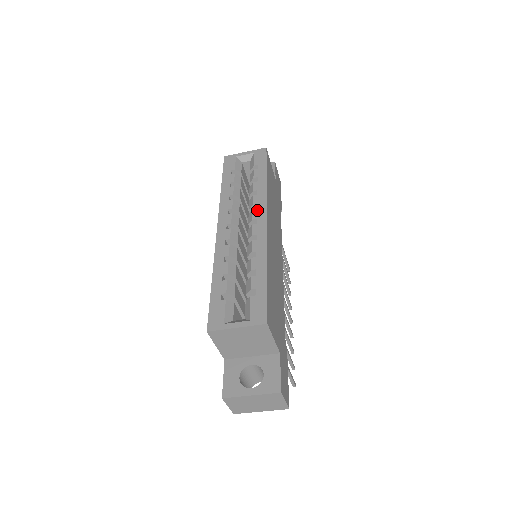
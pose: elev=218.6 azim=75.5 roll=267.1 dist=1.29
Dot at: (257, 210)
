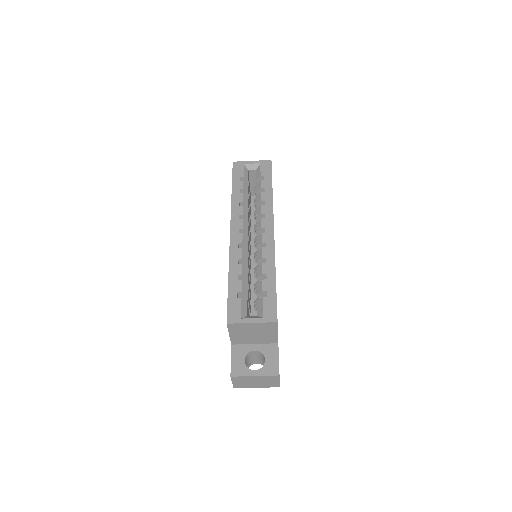
Dot at: (265, 220)
